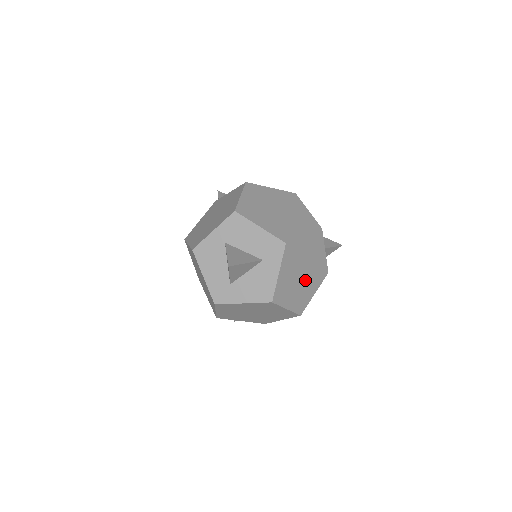
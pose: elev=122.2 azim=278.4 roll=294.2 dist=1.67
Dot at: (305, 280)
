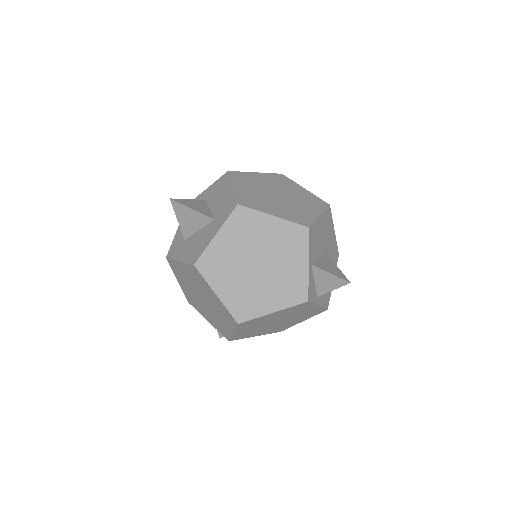
Dot at: (260, 278)
